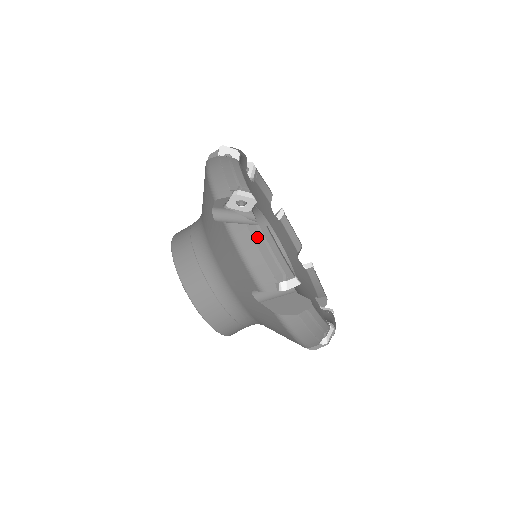
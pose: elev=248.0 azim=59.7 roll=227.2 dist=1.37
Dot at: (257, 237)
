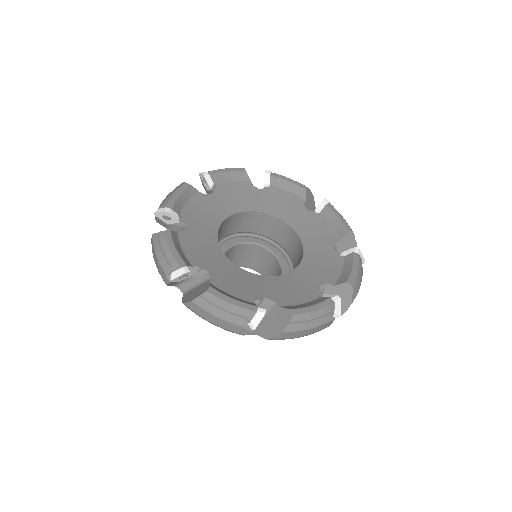
Dot at: (205, 306)
